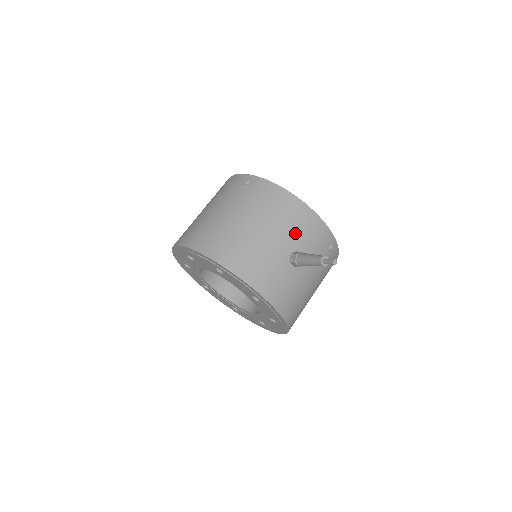
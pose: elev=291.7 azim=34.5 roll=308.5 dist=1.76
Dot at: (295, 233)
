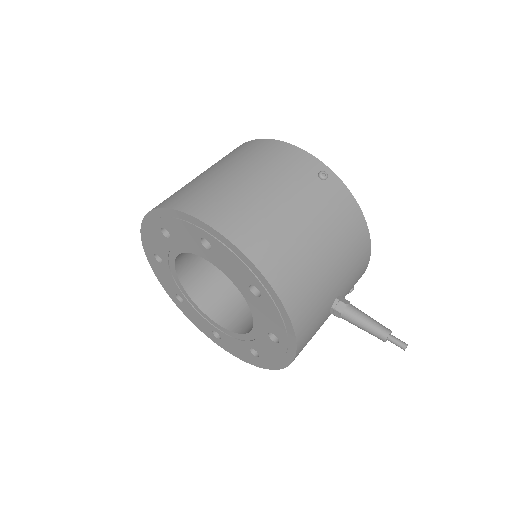
Dot at: (350, 274)
